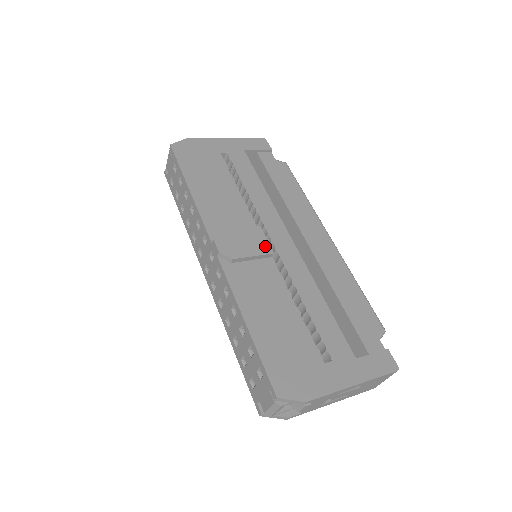
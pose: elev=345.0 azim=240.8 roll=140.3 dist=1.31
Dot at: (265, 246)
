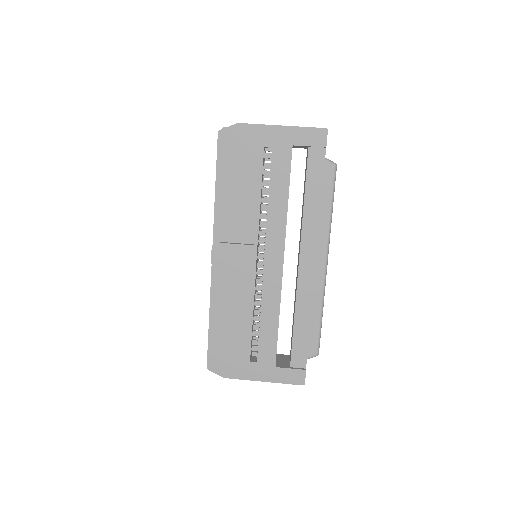
Dot at: (251, 266)
